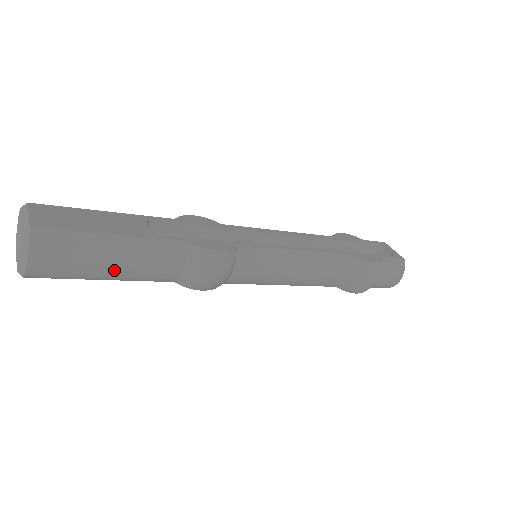
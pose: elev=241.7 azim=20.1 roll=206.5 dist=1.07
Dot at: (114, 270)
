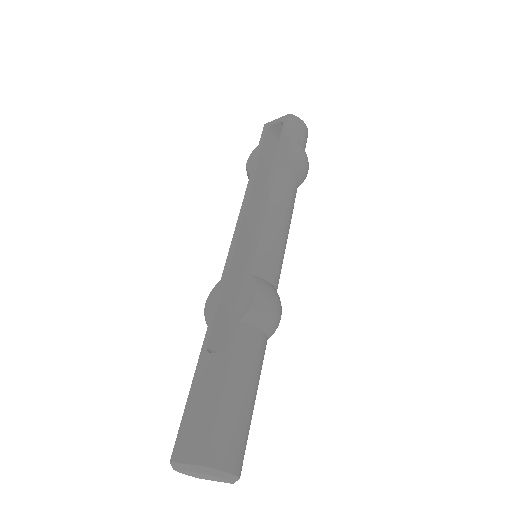
Dot at: (252, 396)
